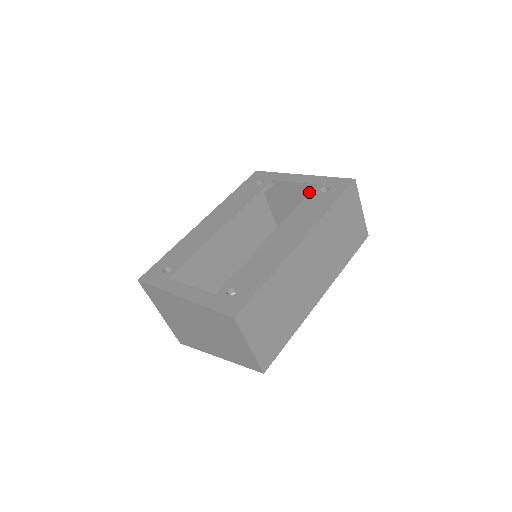
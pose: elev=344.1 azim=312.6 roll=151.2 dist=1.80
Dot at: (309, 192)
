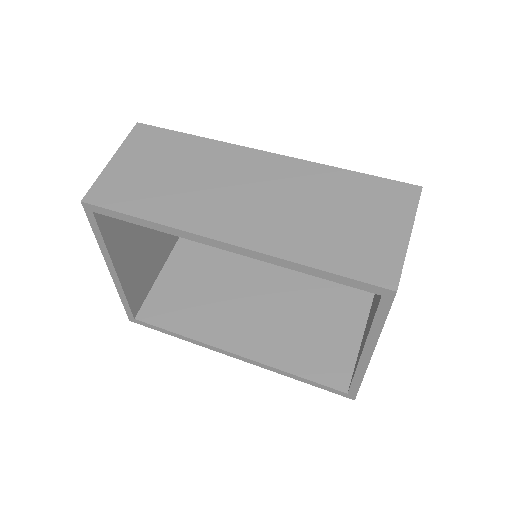
Dot at: occluded
